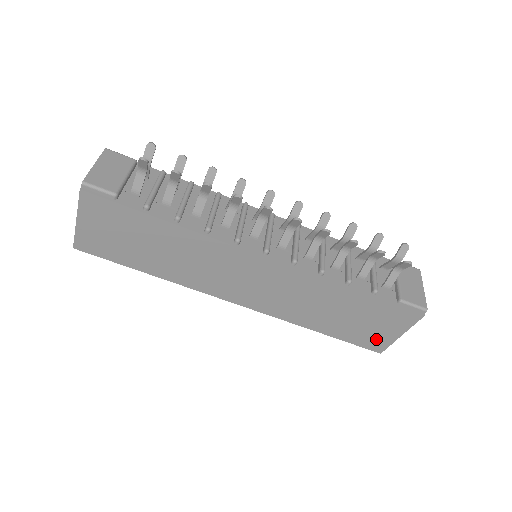
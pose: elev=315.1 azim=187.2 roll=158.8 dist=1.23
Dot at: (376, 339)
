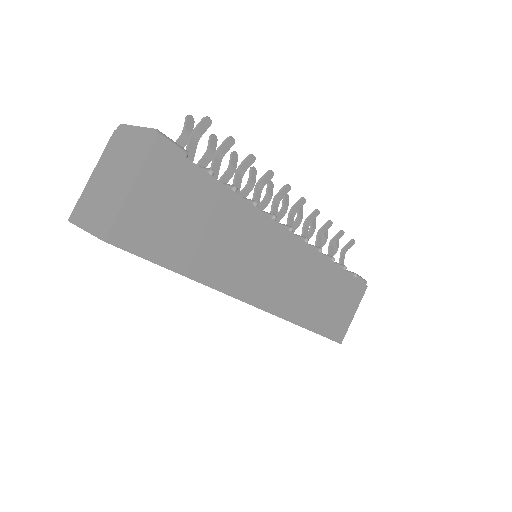
Dot at: (341, 325)
